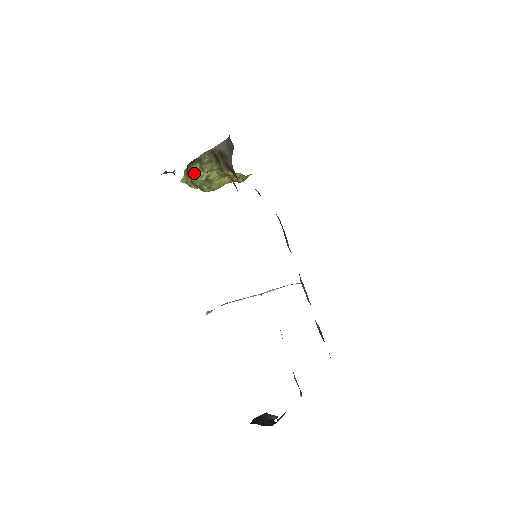
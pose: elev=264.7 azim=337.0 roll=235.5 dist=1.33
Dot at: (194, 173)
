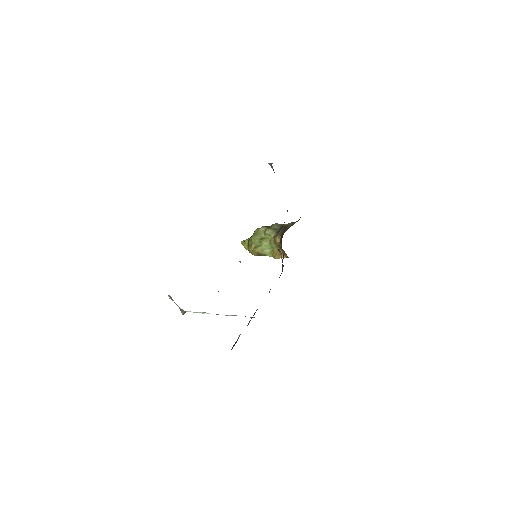
Dot at: (258, 231)
